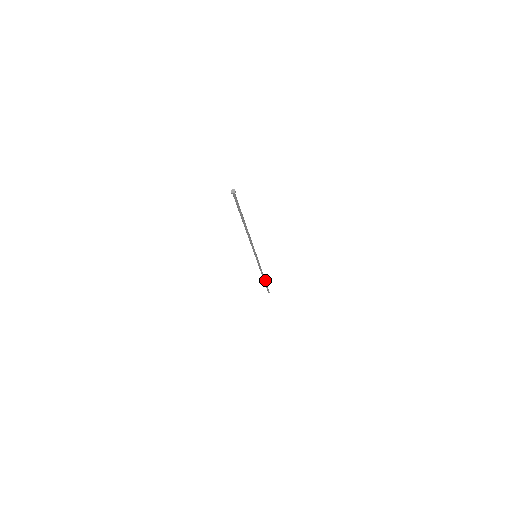
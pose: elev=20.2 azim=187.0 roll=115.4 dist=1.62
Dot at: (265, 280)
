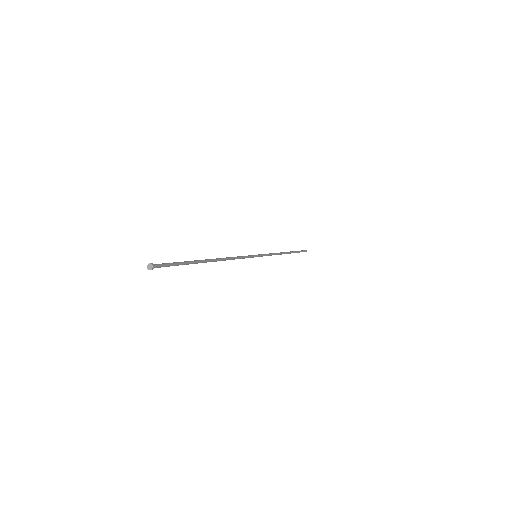
Dot at: (290, 252)
